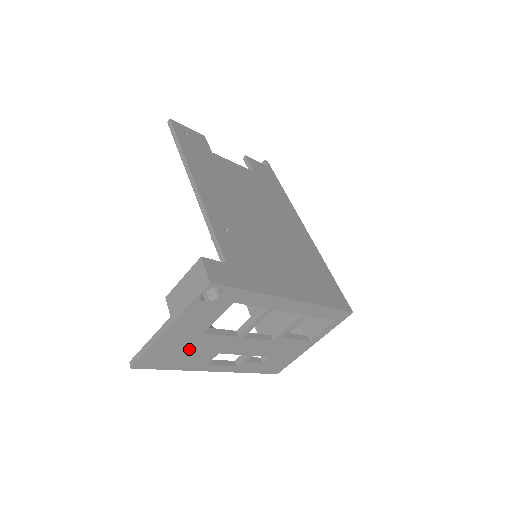
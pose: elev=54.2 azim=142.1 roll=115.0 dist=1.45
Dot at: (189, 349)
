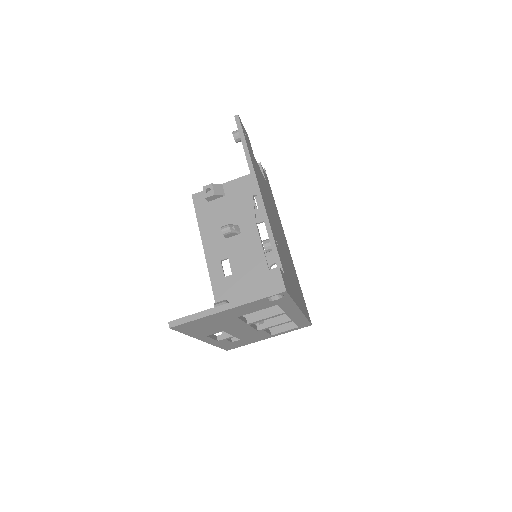
Dot at: (215, 324)
